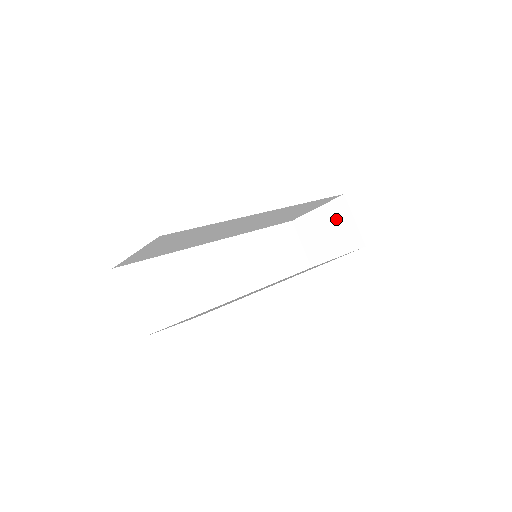
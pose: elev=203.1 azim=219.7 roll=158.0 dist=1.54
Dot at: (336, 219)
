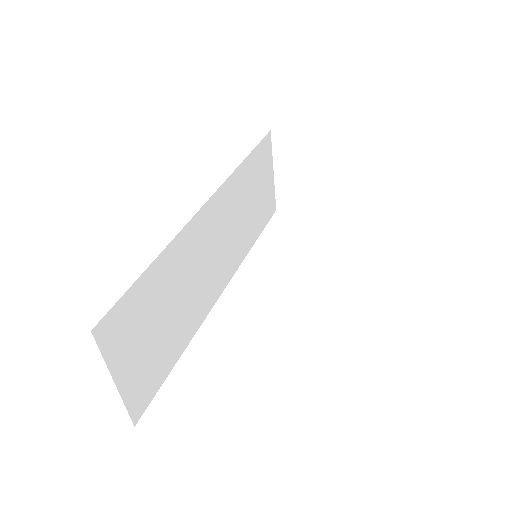
Dot at: (295, 155)
